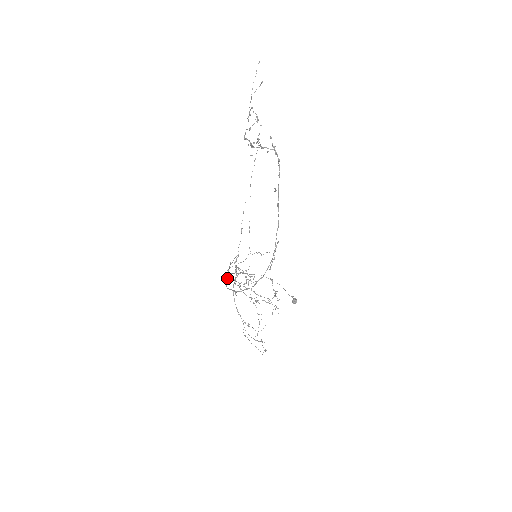
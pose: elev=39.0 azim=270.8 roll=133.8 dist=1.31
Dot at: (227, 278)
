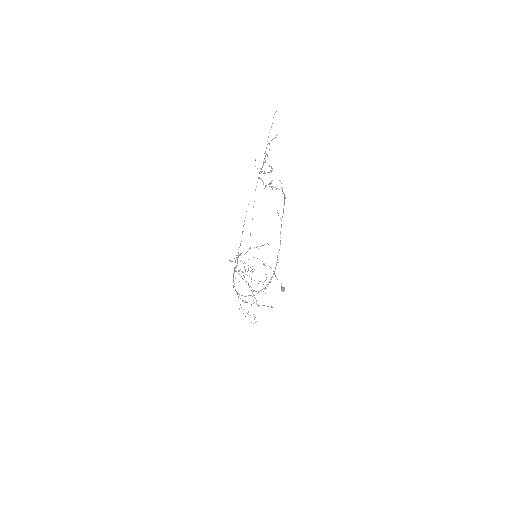
Dot at: (233, 278)
